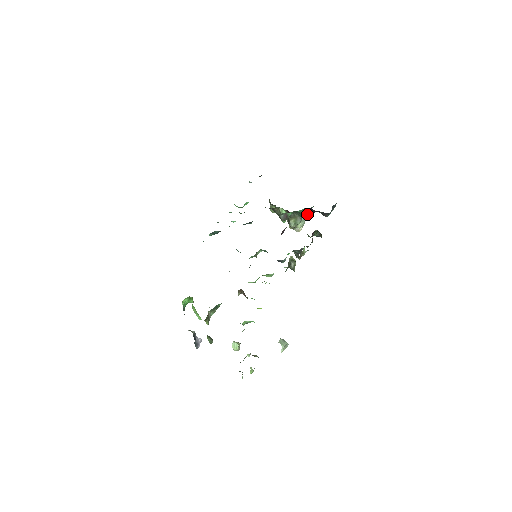
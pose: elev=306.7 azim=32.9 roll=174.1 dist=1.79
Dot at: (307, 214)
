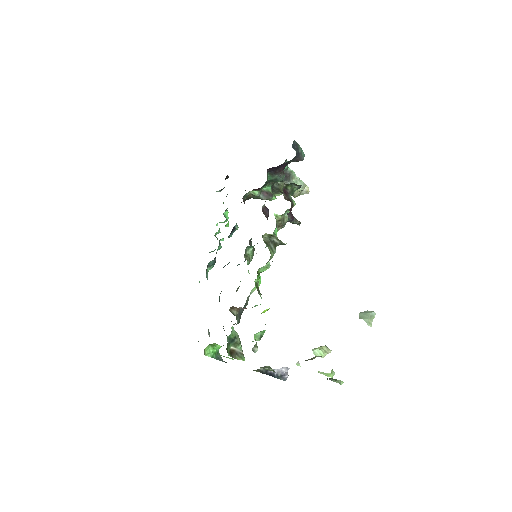
Dot at: (279, 175)
